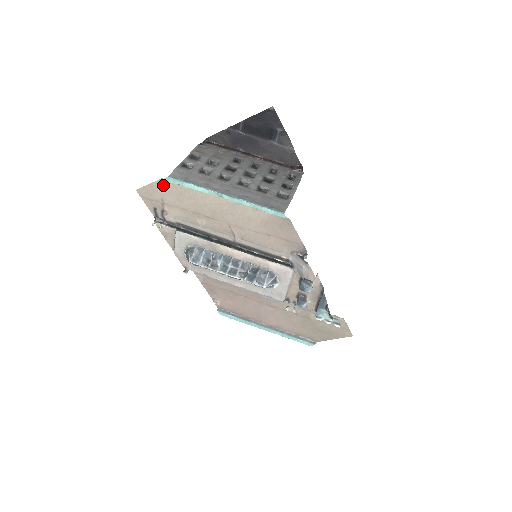
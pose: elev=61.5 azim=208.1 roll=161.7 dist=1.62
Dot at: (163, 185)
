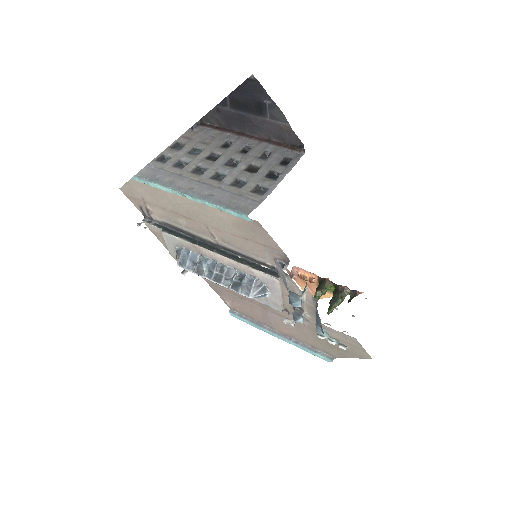
Dot at: (137, 184)
